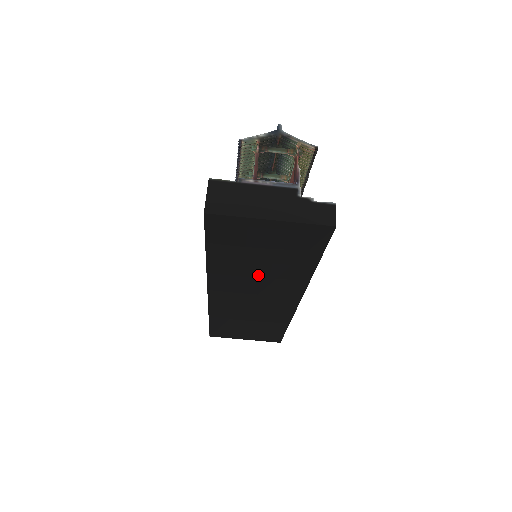
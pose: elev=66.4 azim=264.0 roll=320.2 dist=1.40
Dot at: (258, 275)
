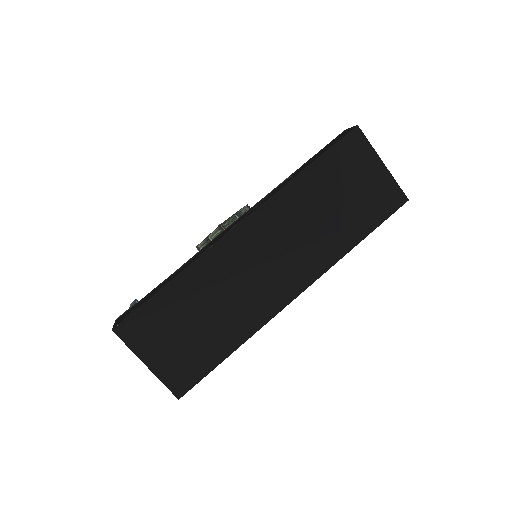
Dot at: (311, 224)
